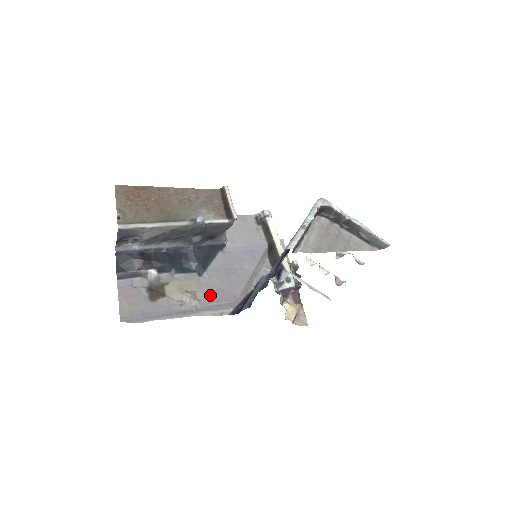
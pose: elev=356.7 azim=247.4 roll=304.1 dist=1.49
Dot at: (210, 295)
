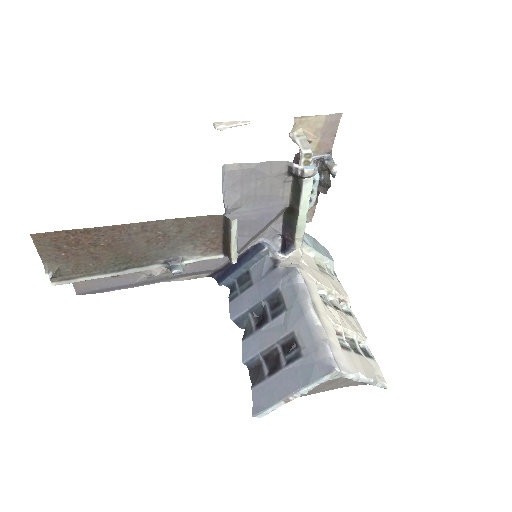
Dot at: (187, 266)
